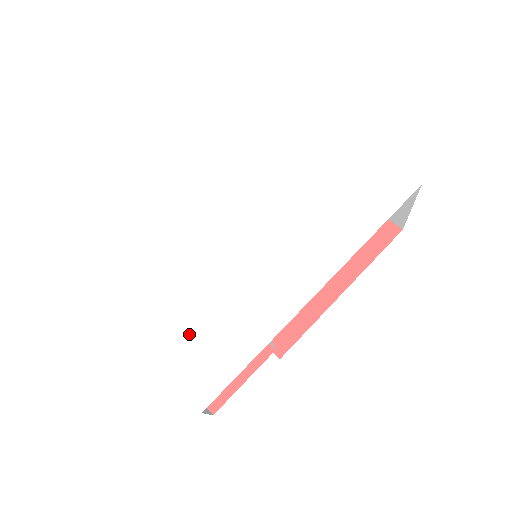
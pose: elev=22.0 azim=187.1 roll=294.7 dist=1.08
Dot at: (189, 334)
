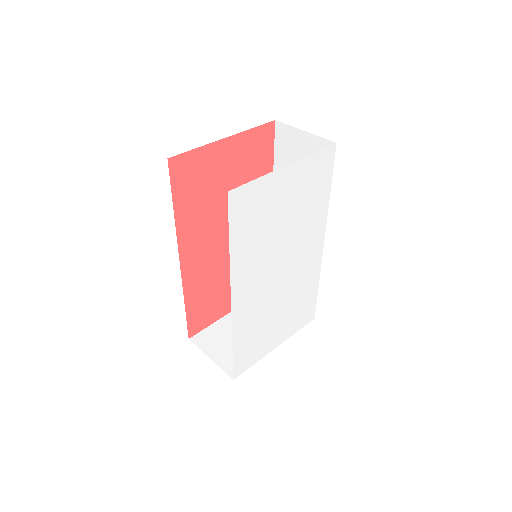
Dot at: (291, 320)
